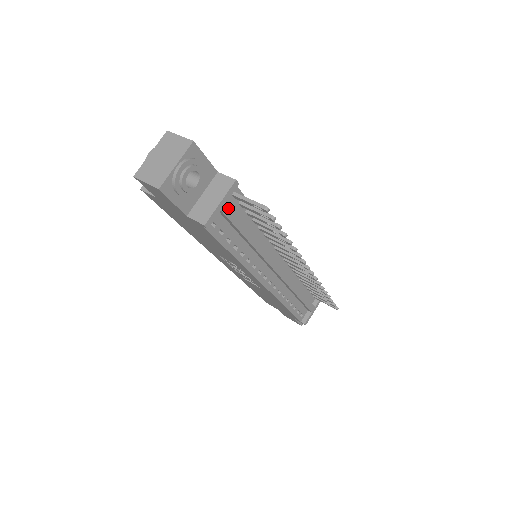
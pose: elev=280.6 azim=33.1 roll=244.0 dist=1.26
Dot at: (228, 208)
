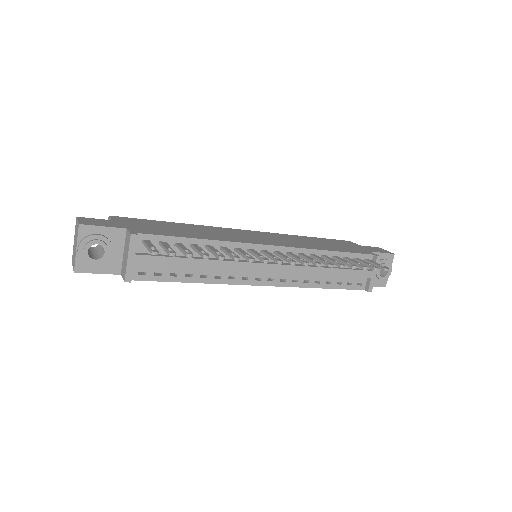
Dot at: (142, 257)
